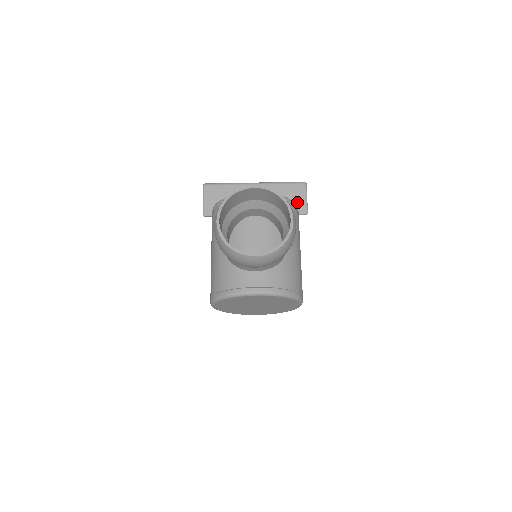
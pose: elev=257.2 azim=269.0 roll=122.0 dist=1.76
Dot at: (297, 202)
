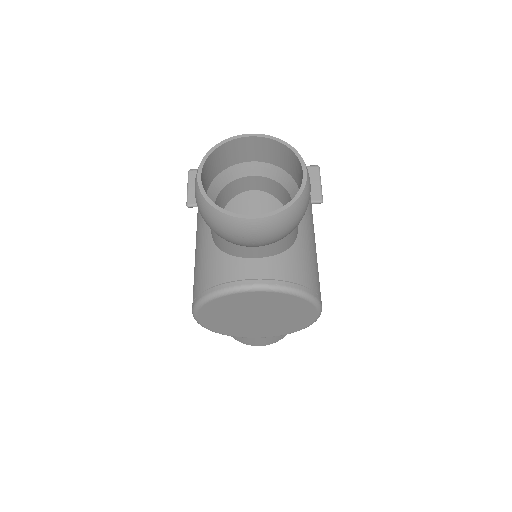
Dot at: occluded
